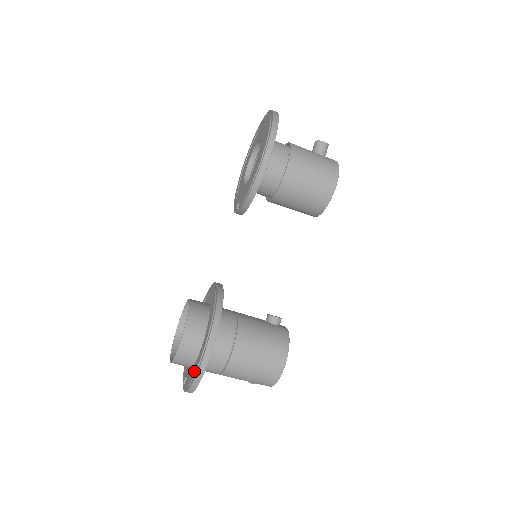
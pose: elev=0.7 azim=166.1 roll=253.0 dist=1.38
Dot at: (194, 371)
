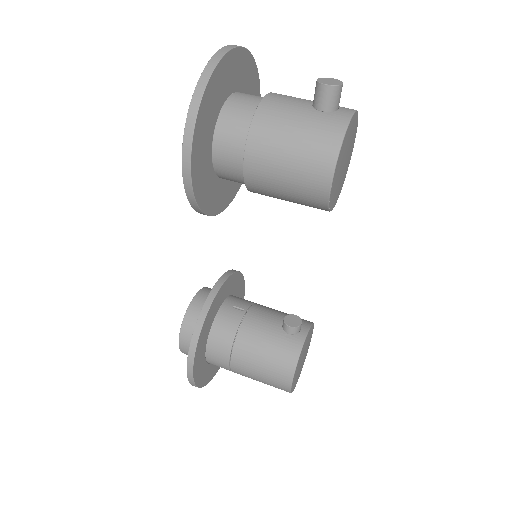
Dot at: occluded
